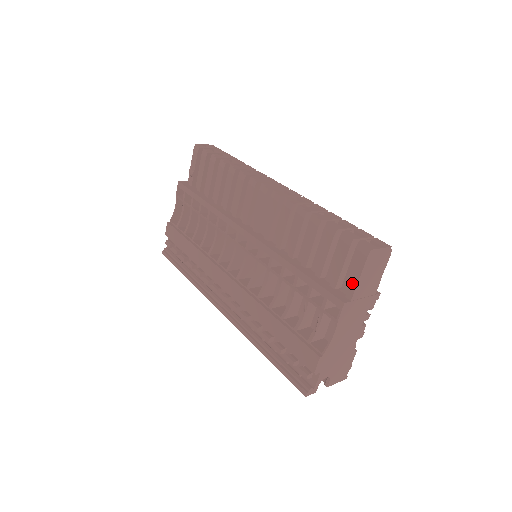
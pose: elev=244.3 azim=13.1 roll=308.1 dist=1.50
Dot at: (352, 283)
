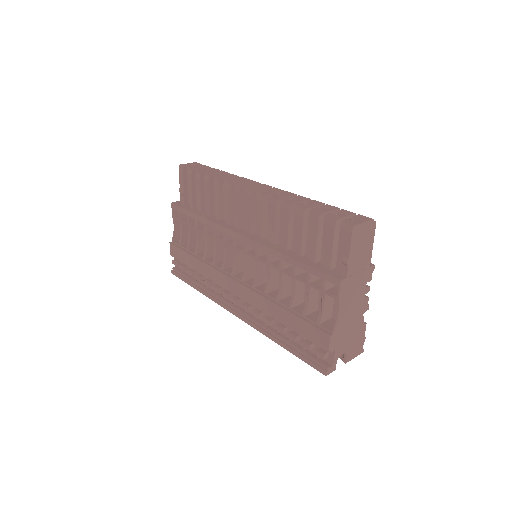
Dot at: (344, 260)
